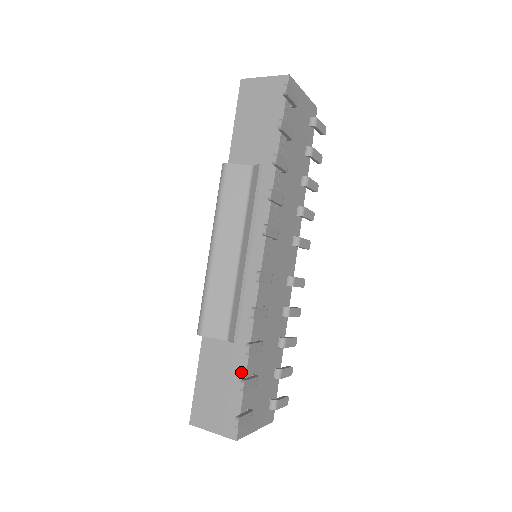
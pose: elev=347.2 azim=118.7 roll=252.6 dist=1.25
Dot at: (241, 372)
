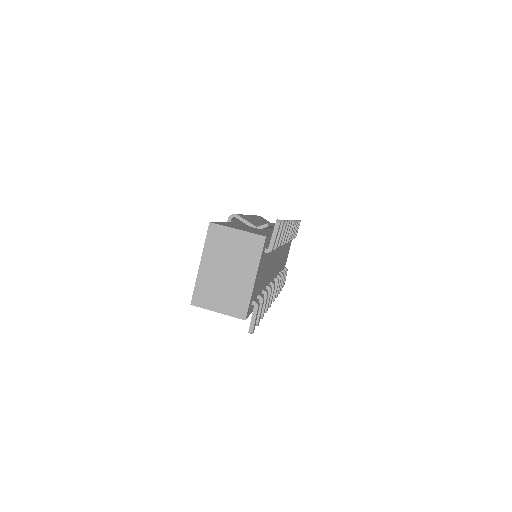
Dot at: occluded
